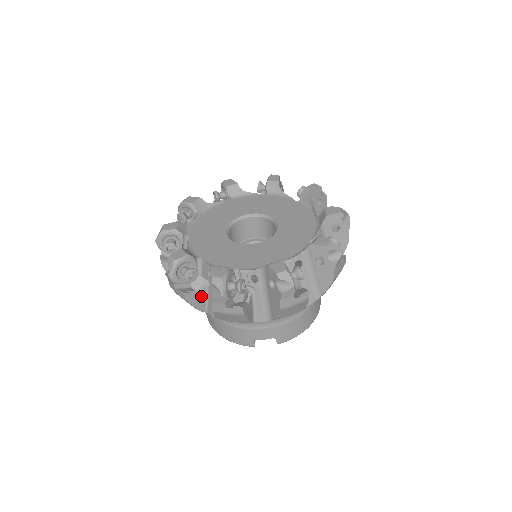
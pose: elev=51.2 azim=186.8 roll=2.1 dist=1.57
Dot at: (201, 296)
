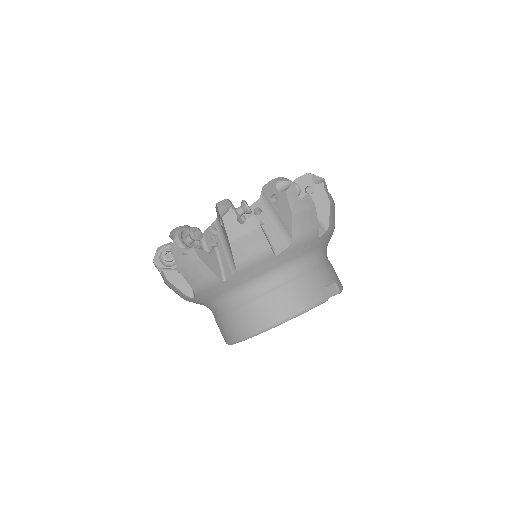
Dot at: (264, 233)
